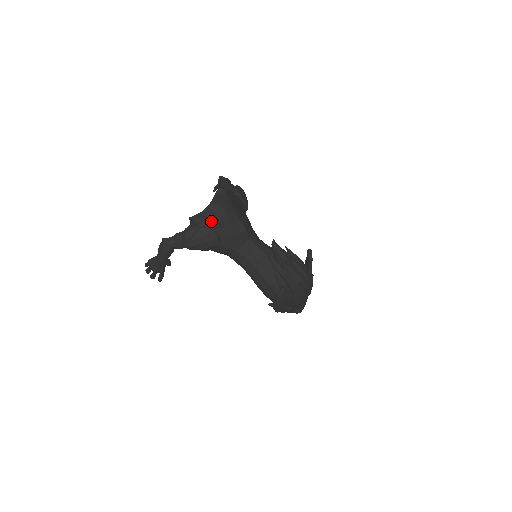
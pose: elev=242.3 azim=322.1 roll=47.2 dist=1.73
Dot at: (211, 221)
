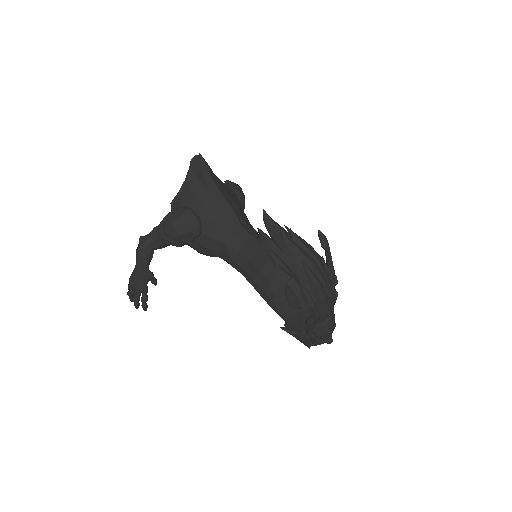
Dot at: (189, 201)
